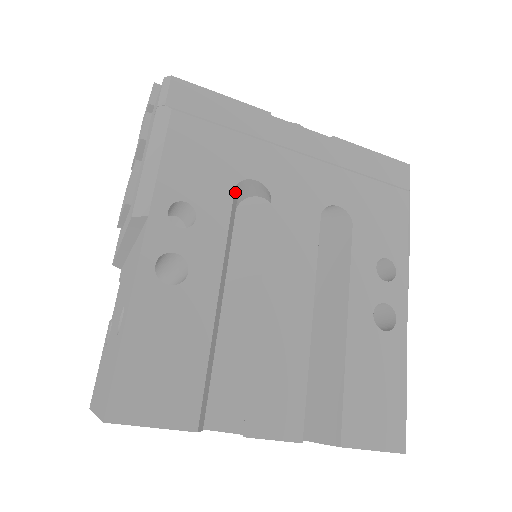
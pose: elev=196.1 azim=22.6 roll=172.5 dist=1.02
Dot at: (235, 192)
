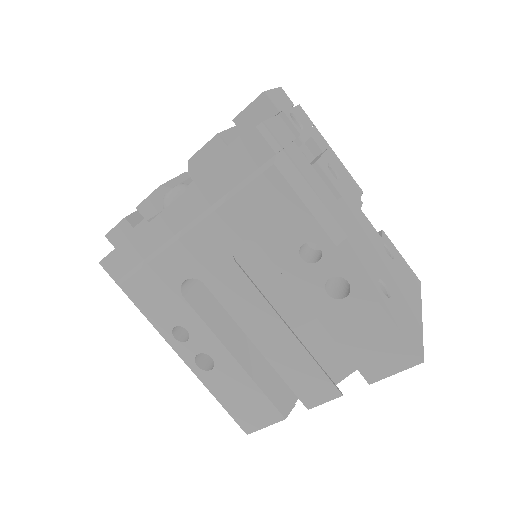
Dot at: (187, 294)
